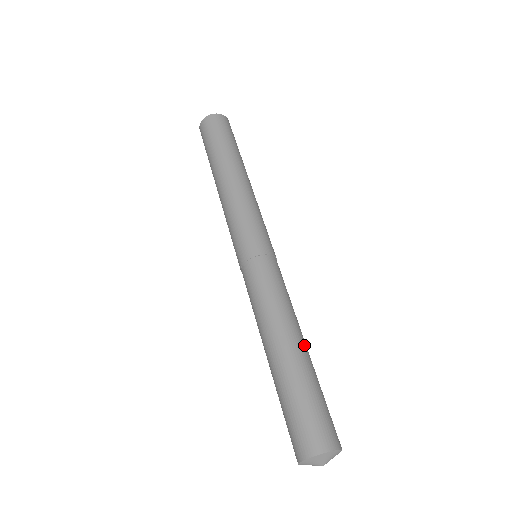
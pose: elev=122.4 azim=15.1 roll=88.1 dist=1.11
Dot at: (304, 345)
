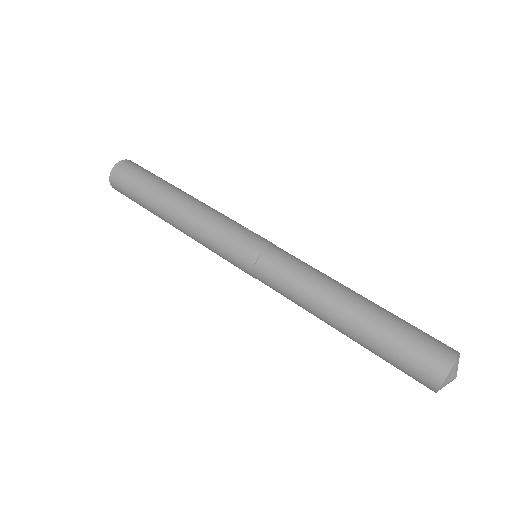
Dot at: (356, 299)
